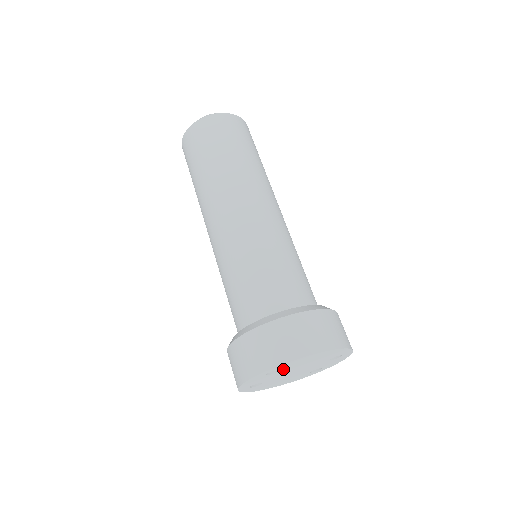
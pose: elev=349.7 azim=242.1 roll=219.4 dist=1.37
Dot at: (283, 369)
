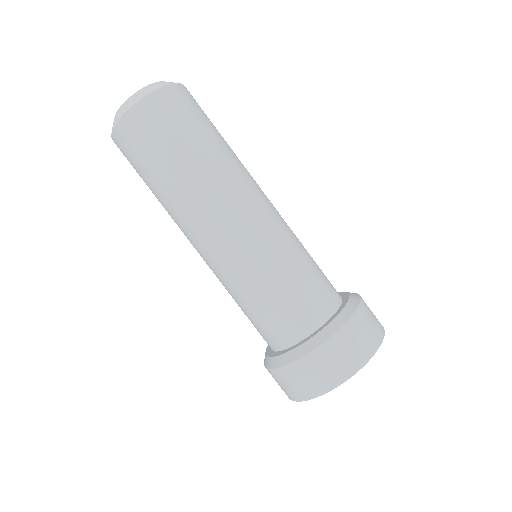
Dot at: occluded
